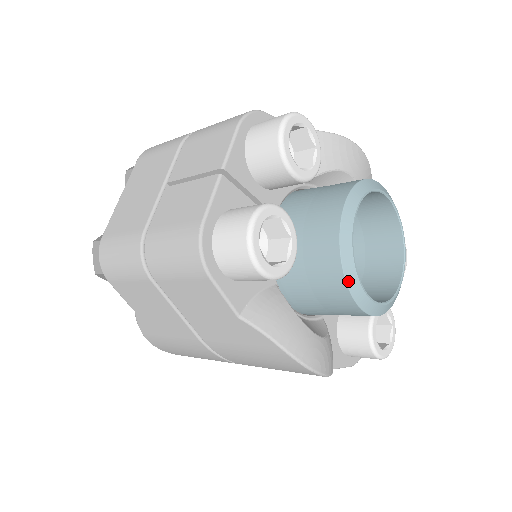
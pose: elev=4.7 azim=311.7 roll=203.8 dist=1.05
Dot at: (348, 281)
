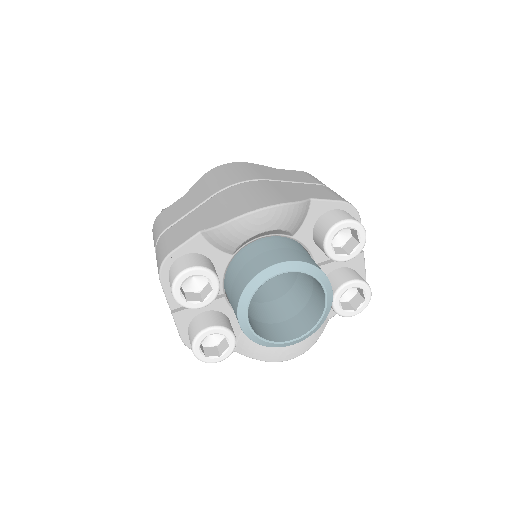
Dot at: (268, 346)
